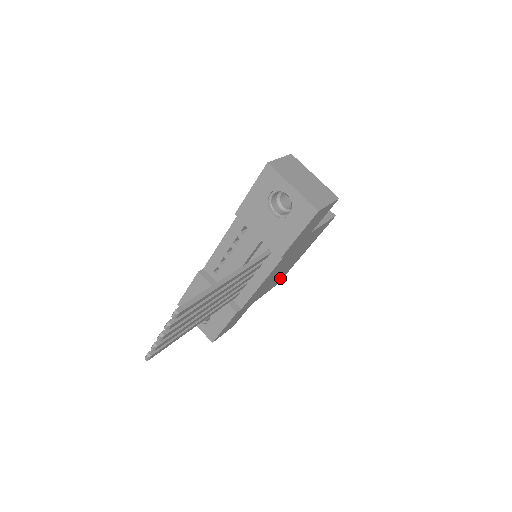
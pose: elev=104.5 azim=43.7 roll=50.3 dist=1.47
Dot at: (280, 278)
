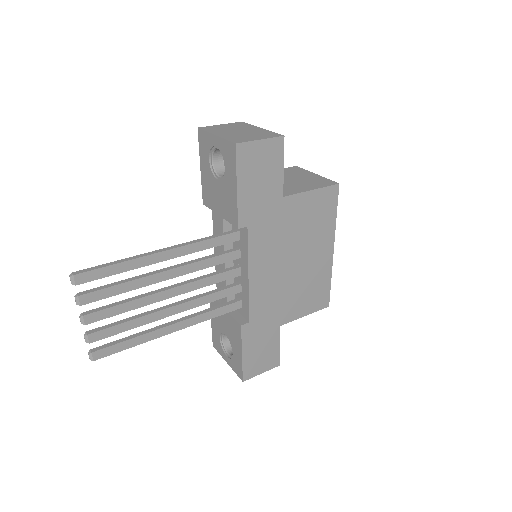
Dot at: (319, 292)
